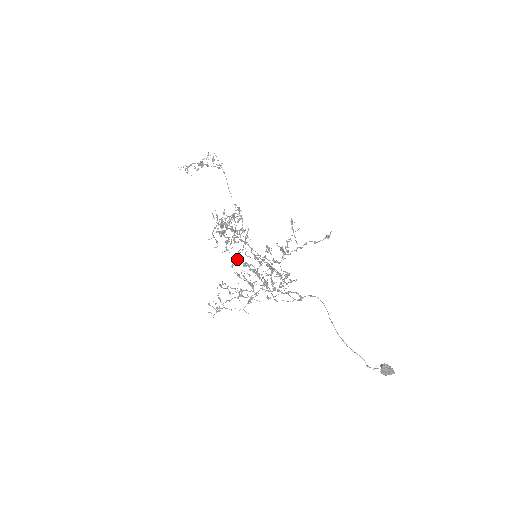
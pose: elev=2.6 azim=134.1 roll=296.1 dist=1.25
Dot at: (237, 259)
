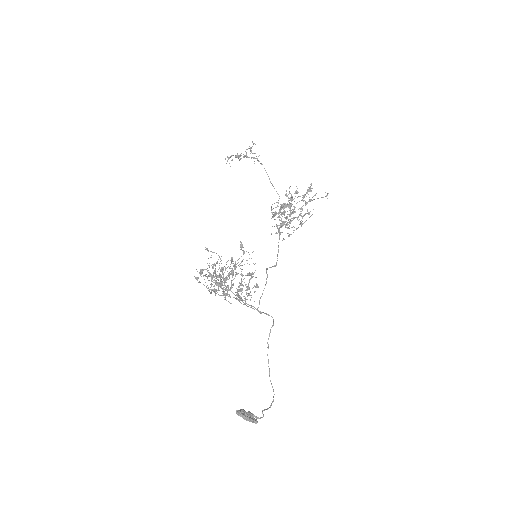
Dot at: occluded
